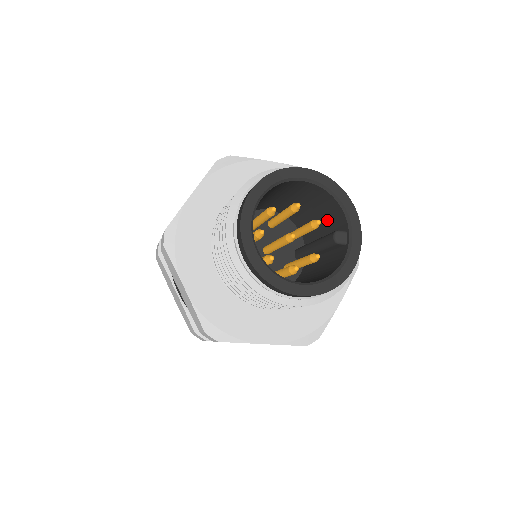
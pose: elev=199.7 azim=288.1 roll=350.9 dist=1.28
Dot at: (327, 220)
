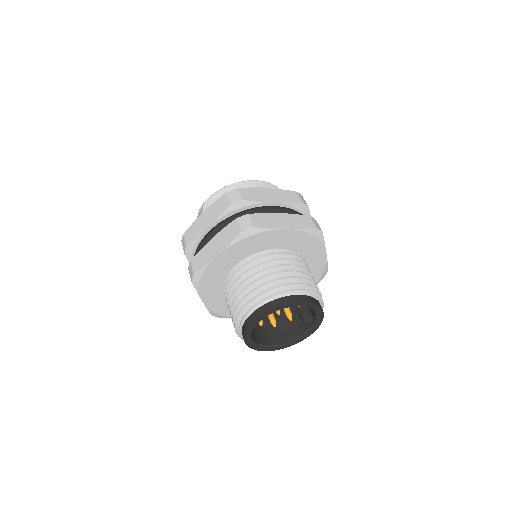
Dot at: occluded
